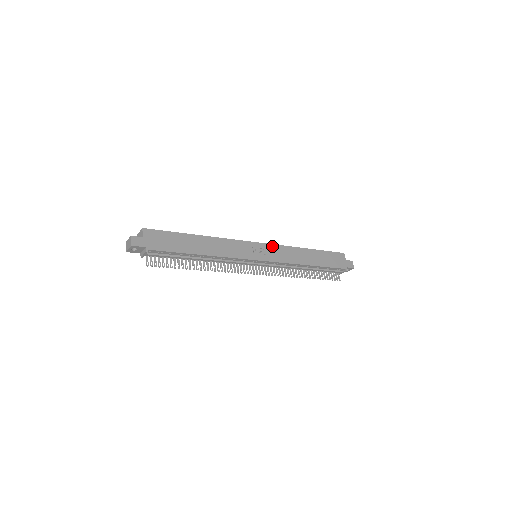
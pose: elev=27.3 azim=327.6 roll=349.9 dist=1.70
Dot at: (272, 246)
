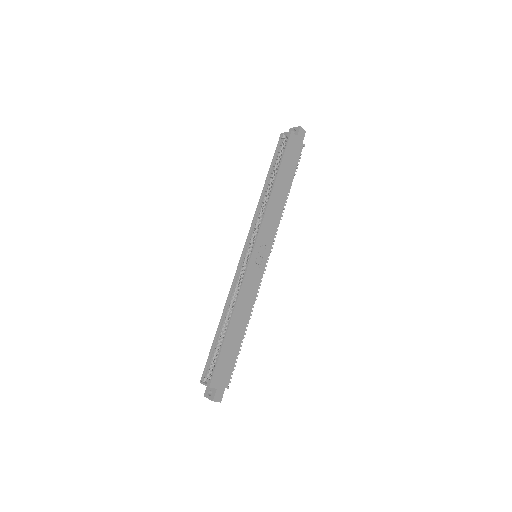
Dot at: (260, 235)
